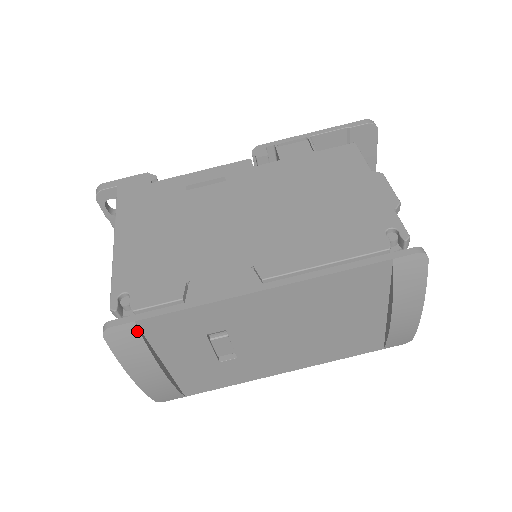
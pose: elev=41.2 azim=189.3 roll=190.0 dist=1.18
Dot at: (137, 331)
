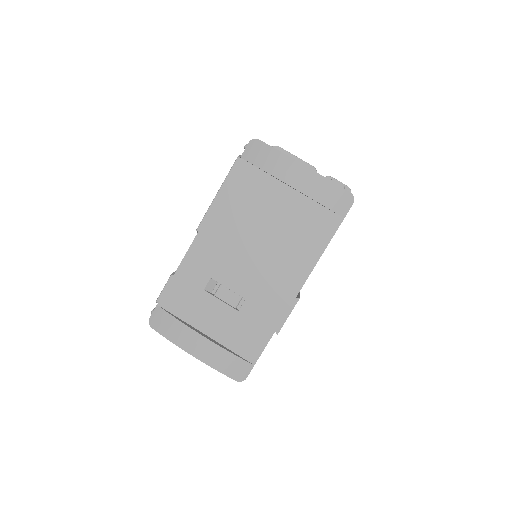
Dot at: (163, 310)
